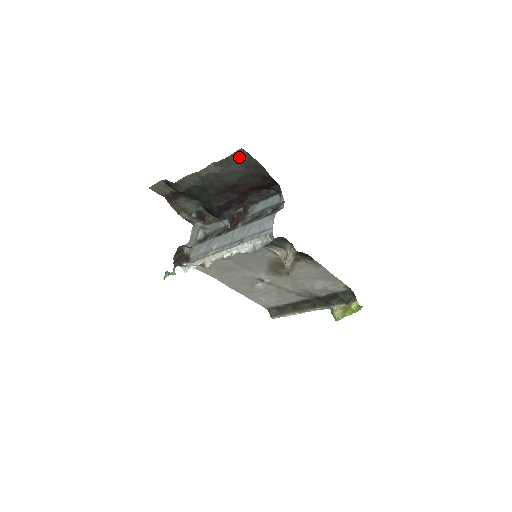
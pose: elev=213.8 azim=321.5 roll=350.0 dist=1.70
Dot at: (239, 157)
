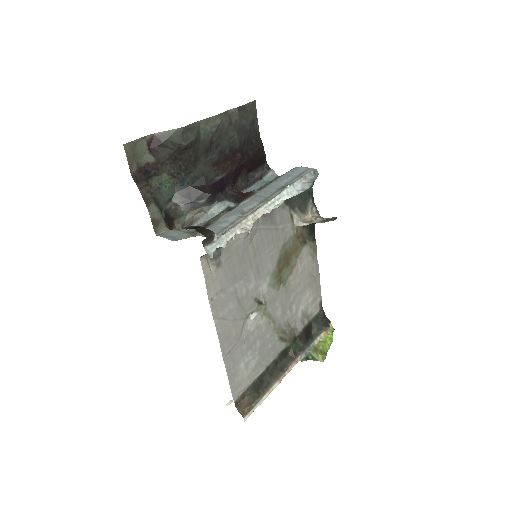
Dot at: (250, 111)
